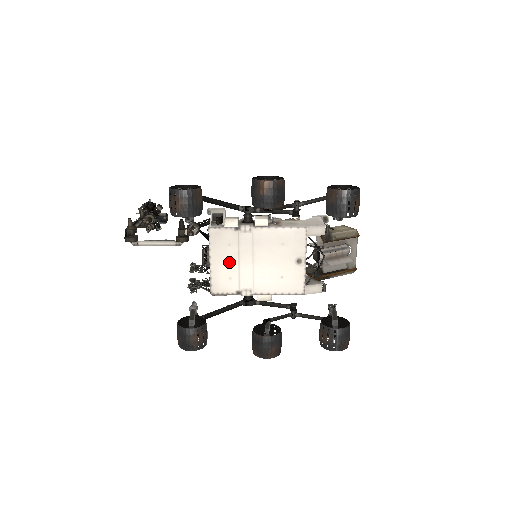
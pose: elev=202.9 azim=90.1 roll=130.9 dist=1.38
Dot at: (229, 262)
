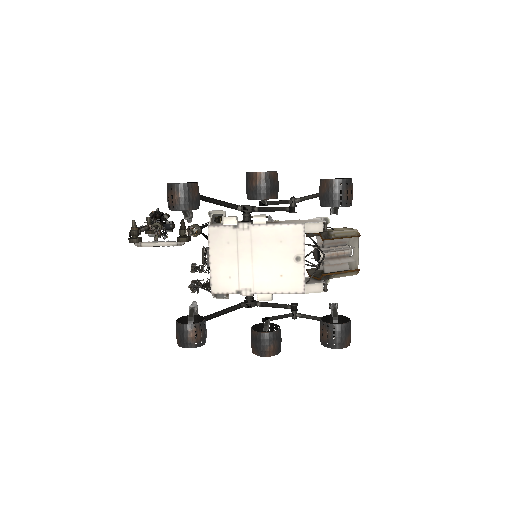
Dot at: (228, 261)
